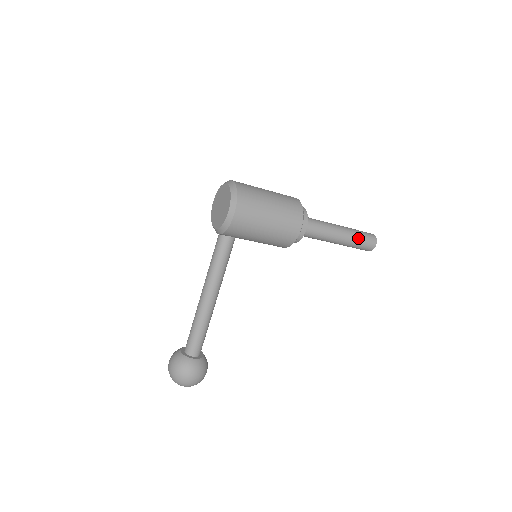
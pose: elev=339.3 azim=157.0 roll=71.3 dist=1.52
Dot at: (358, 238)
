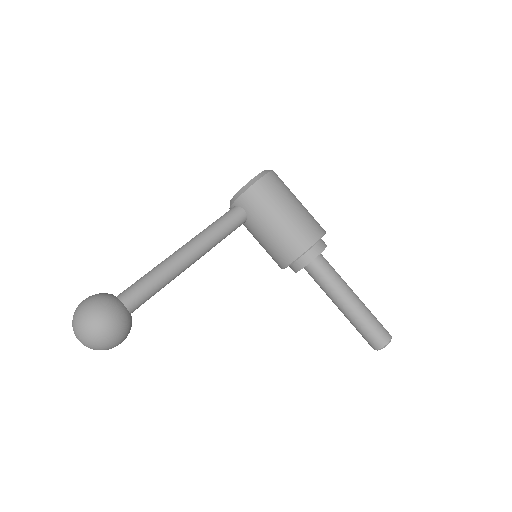
Dot at: (371, 316)
